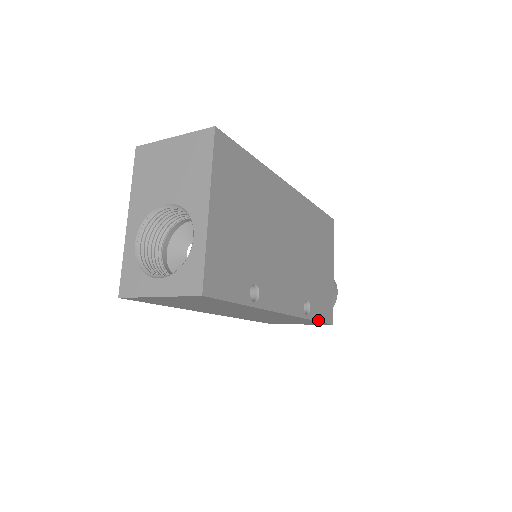
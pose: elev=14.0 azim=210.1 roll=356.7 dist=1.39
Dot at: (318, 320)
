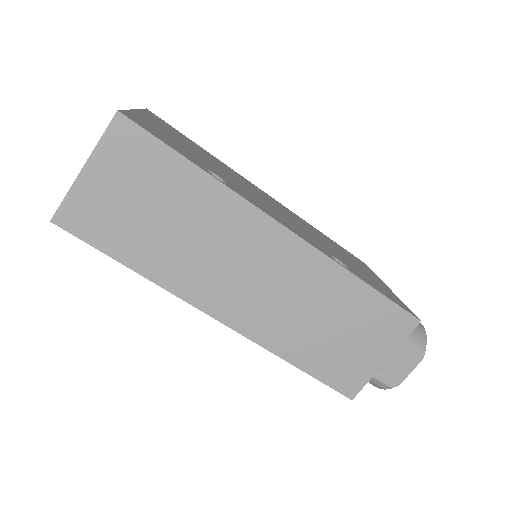
Dot at: (376, 290)
